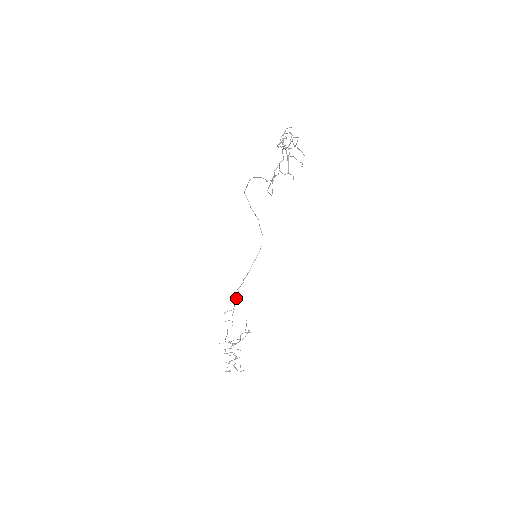
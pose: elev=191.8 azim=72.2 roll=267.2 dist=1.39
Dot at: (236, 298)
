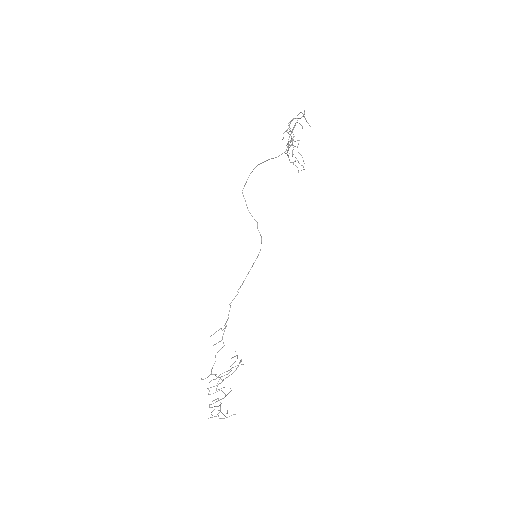
Dot at: (228, 314)
